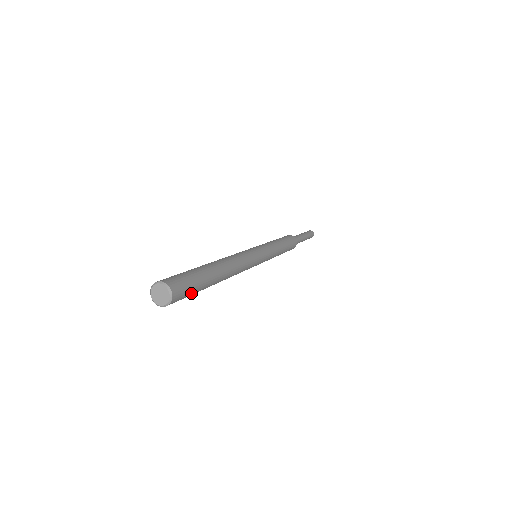
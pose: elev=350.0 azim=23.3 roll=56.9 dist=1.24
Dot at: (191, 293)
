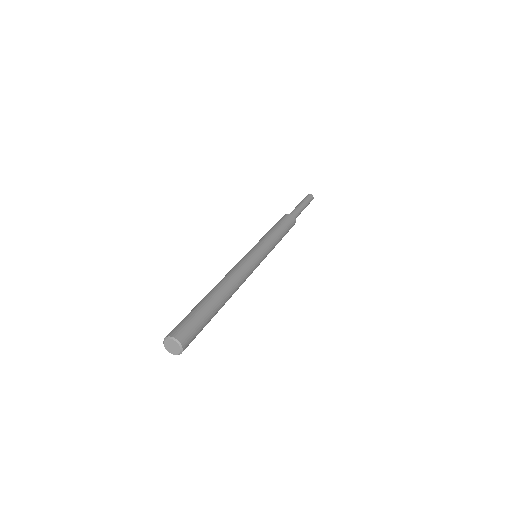
Dot at: occluded
